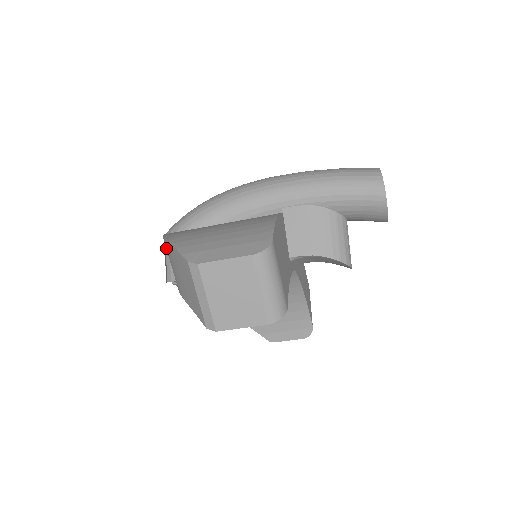
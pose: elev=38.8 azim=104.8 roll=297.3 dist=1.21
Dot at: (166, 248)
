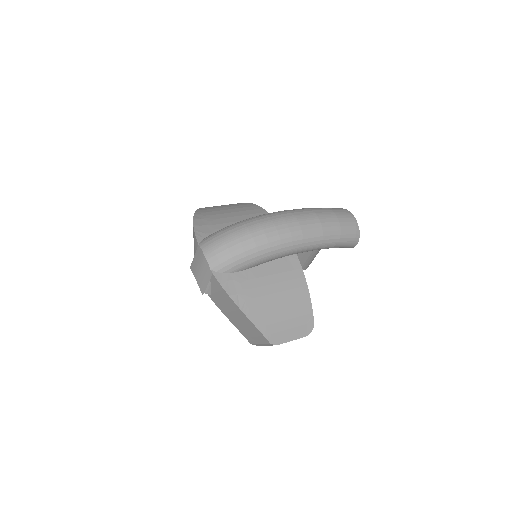
Dot at: (224, 296)
